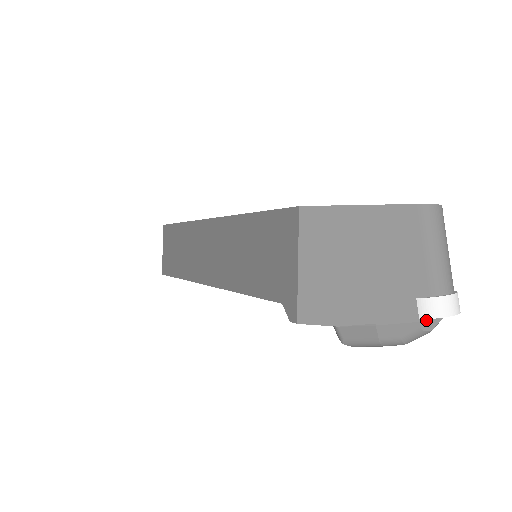
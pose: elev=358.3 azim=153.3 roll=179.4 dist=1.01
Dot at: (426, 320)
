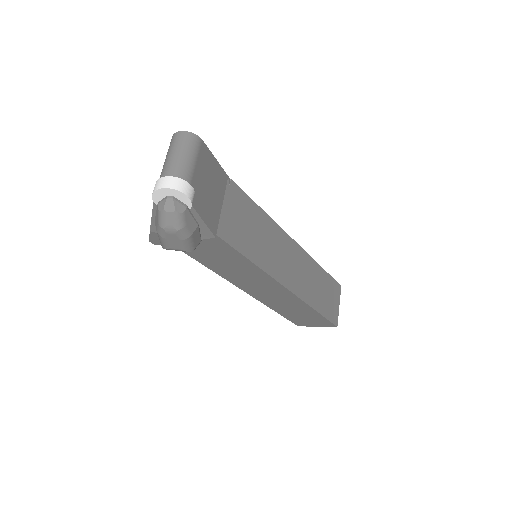
Dot at: (160, 202)
